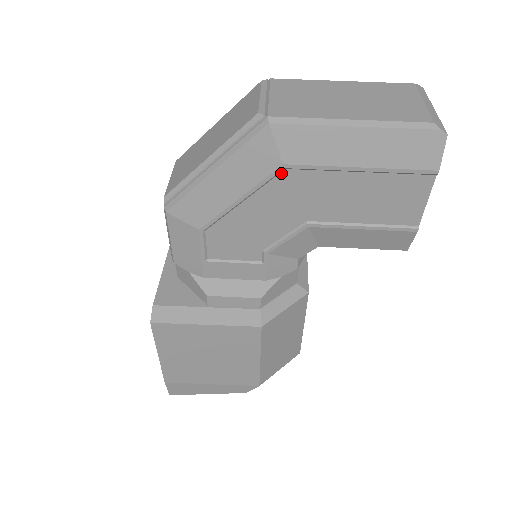
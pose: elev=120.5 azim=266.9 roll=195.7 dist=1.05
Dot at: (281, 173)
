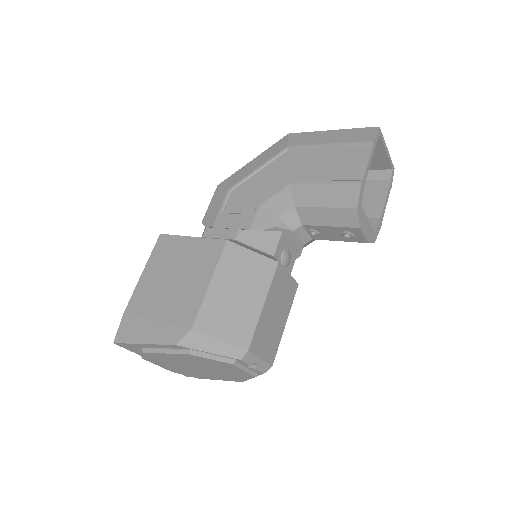
Dot at: (285, 153)
